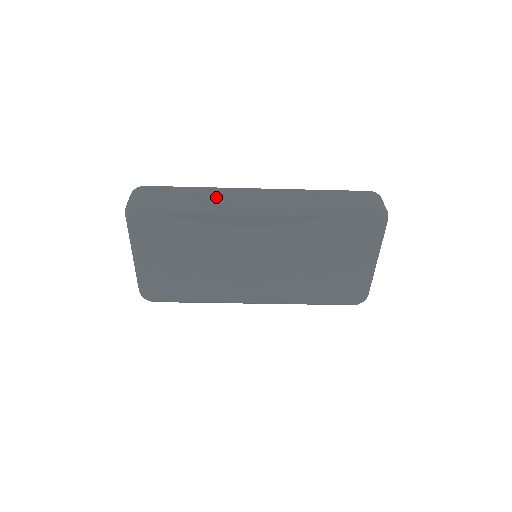
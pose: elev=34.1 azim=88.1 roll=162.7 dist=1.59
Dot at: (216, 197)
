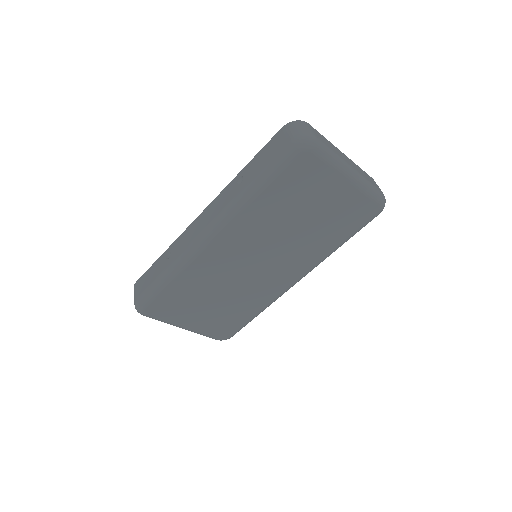
Dot at: (177, 252)
